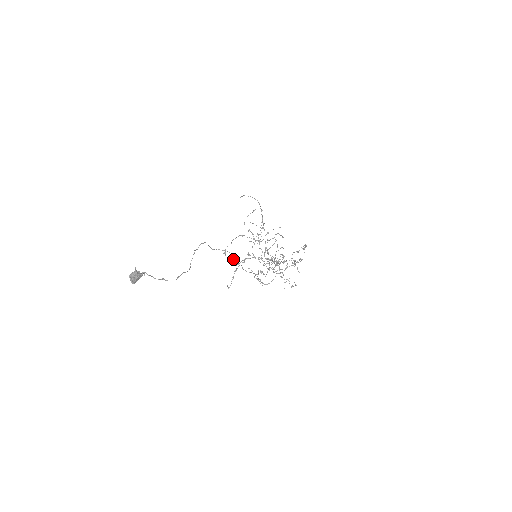
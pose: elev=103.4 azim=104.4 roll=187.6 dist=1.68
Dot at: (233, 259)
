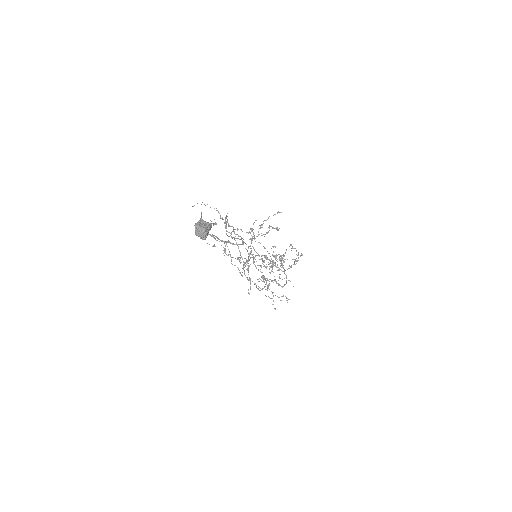
Dot at: occluded
